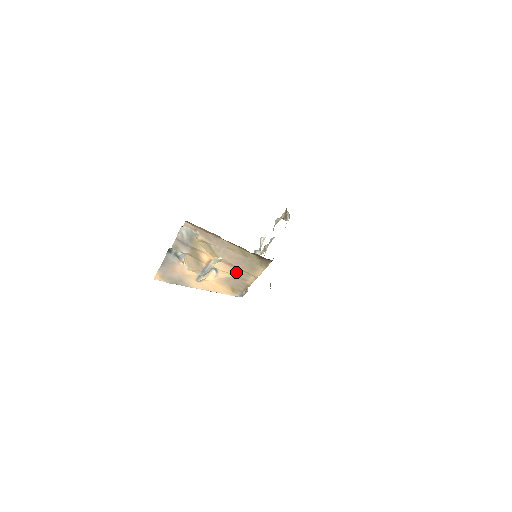
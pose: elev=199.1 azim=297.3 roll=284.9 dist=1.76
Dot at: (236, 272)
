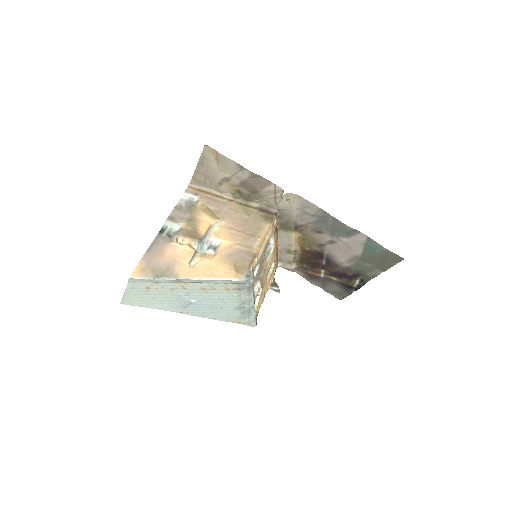
Dot at: (239, 239)
